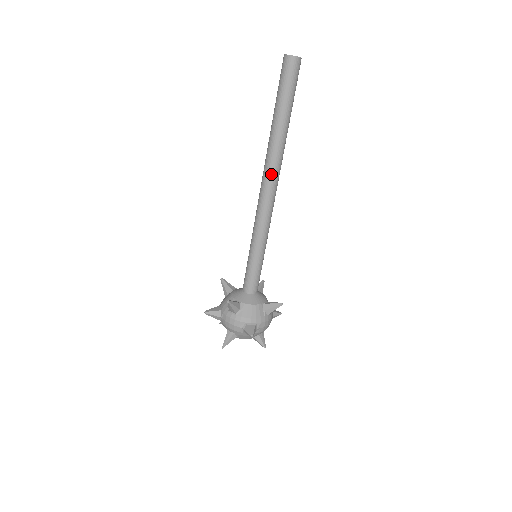
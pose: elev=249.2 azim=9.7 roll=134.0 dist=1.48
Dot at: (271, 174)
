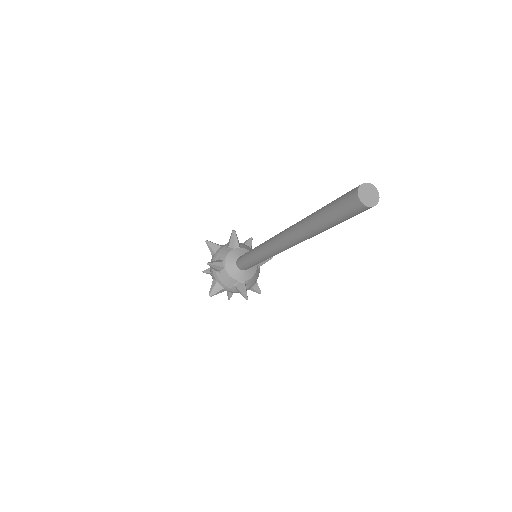
Dot at: occluded
